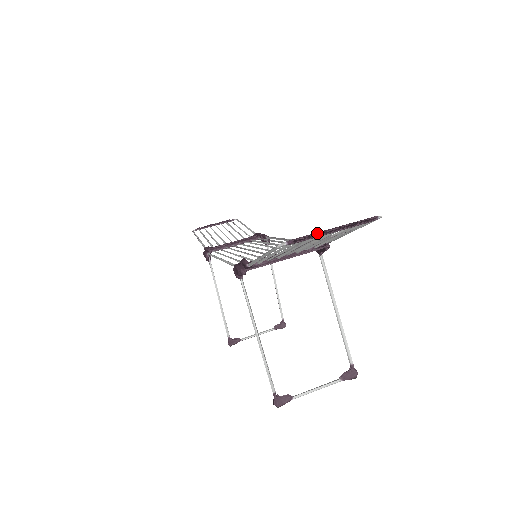
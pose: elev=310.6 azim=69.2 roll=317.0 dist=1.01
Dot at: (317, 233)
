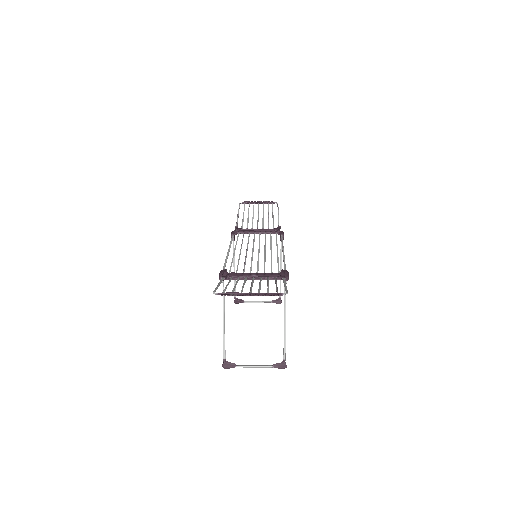
Dot at: (238, 293)
